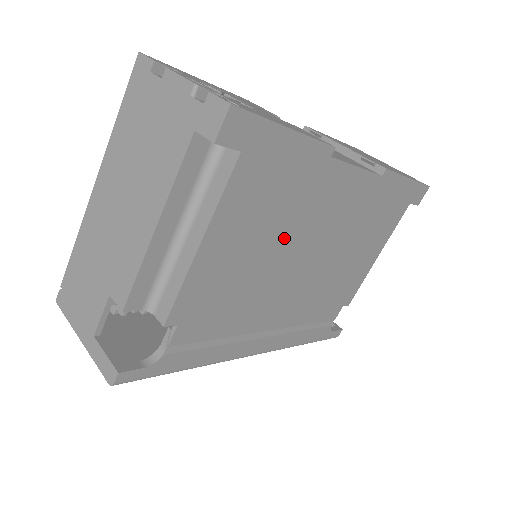
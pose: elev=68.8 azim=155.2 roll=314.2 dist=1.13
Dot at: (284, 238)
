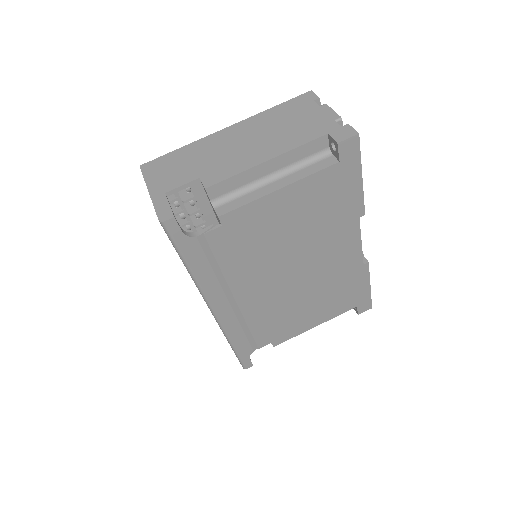
Dot at: (303, 240)
